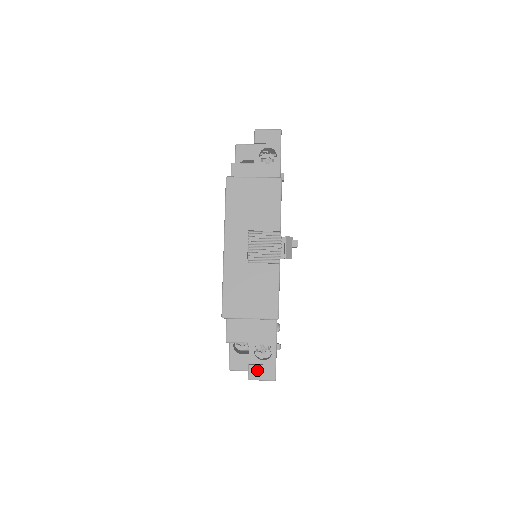
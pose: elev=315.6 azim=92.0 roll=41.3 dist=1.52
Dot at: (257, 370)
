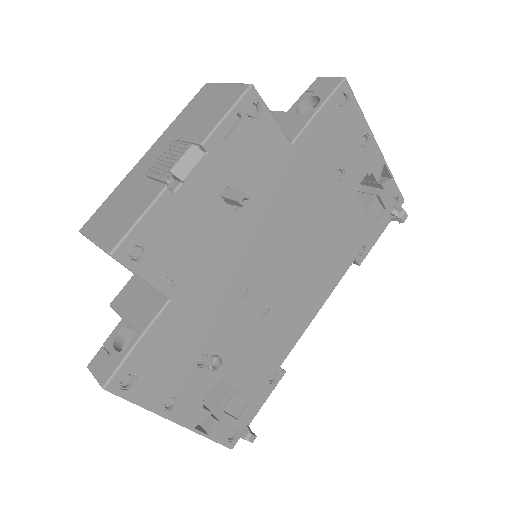
Dot at: (101, 359)
